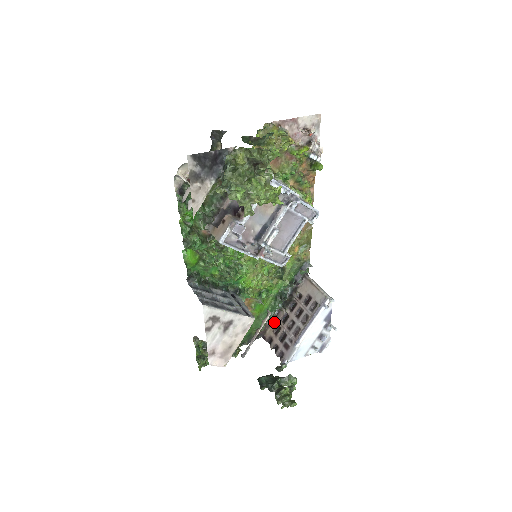
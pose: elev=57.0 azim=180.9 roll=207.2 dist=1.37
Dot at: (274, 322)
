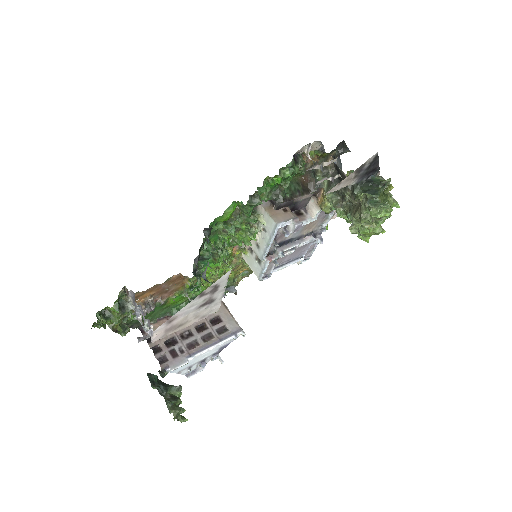
Dot at: (163, 321)
